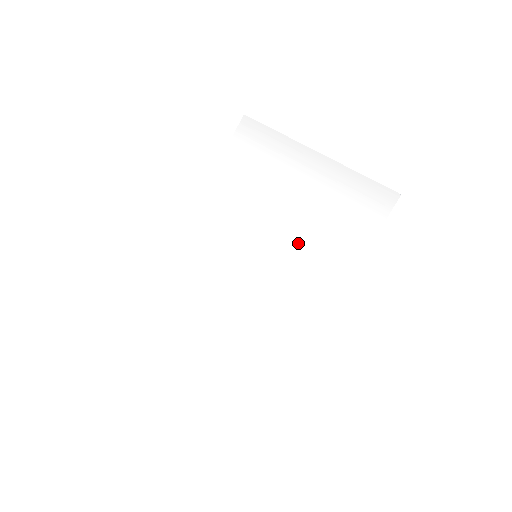
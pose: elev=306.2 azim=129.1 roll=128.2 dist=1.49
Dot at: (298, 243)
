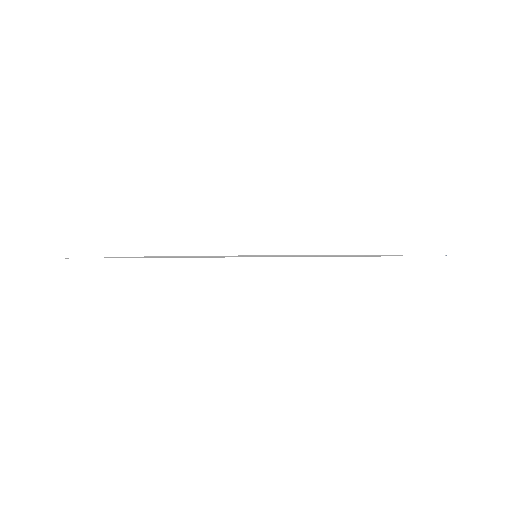
Dot at: occluded
